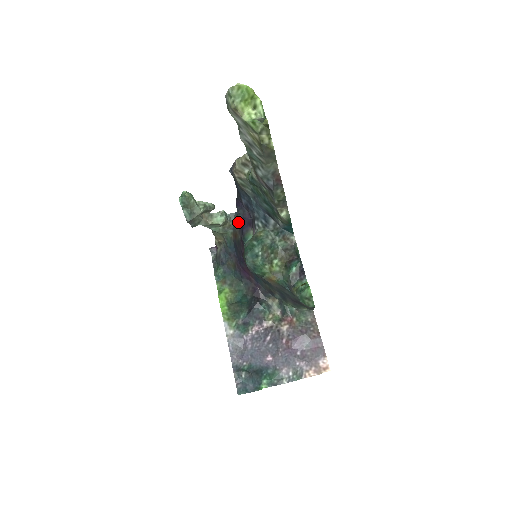
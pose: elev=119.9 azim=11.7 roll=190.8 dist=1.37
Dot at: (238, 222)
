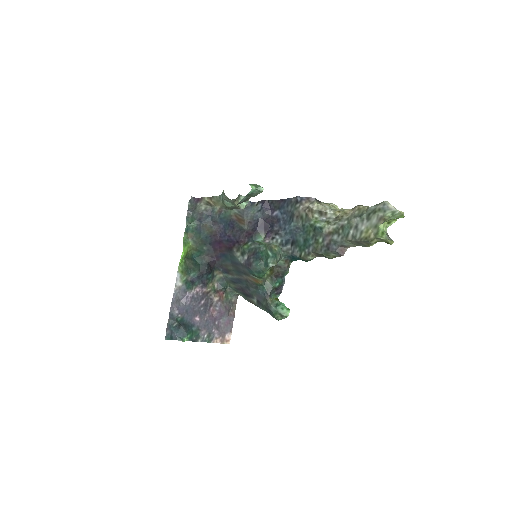
Dot at: (252, 214)
